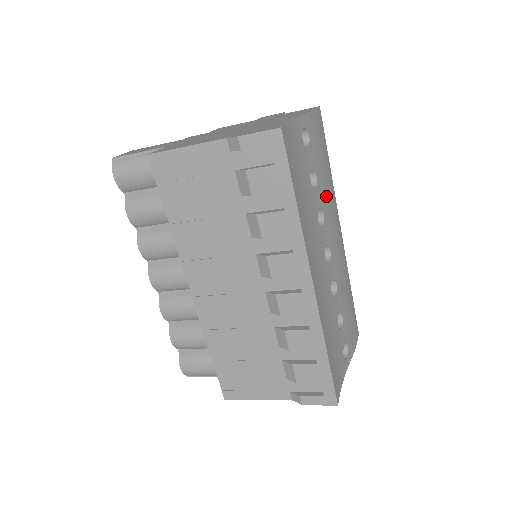
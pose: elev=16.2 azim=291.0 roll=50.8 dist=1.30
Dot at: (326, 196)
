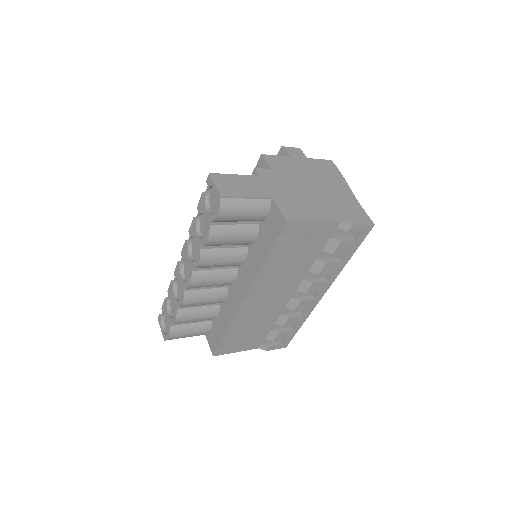
Dot at: occluded
